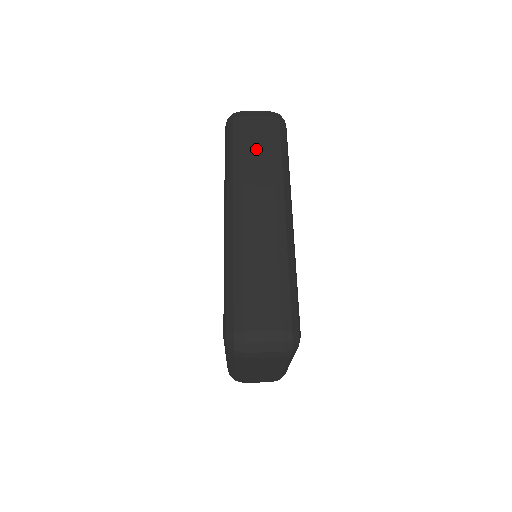
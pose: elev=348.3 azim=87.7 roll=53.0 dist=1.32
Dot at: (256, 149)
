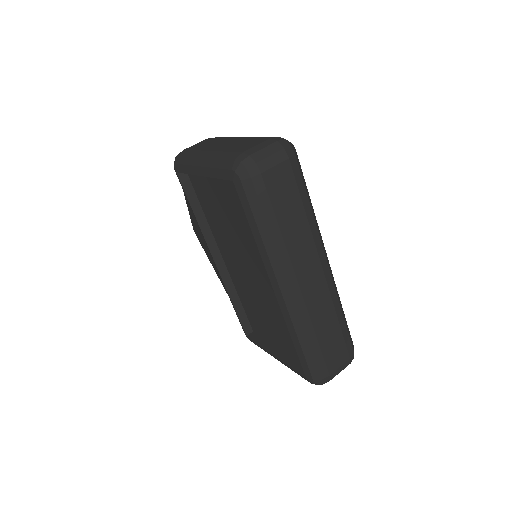
Dot at: (289, 212)
